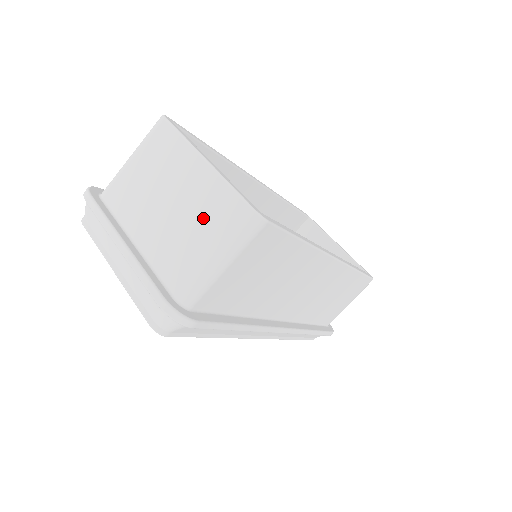
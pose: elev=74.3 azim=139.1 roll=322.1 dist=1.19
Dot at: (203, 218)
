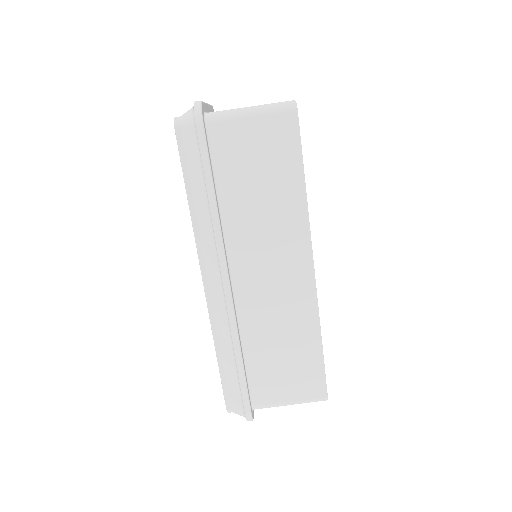
Dot at: occluded
